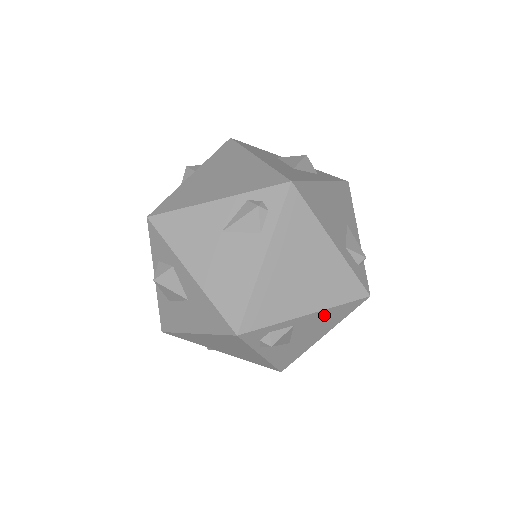
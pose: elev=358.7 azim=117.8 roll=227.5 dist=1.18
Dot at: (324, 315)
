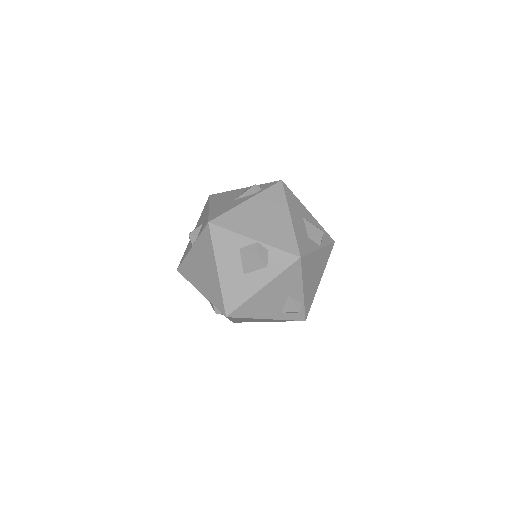
Dot at: occluded
